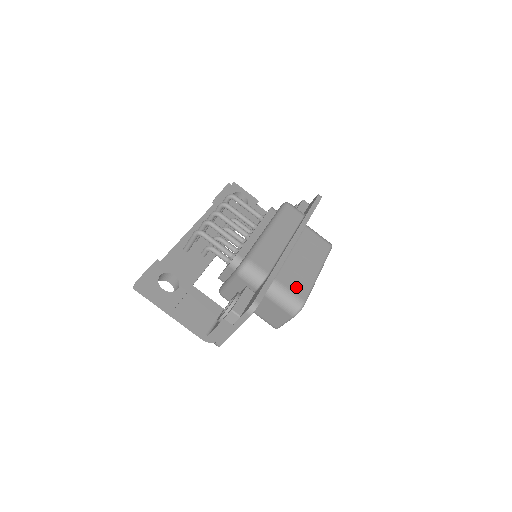
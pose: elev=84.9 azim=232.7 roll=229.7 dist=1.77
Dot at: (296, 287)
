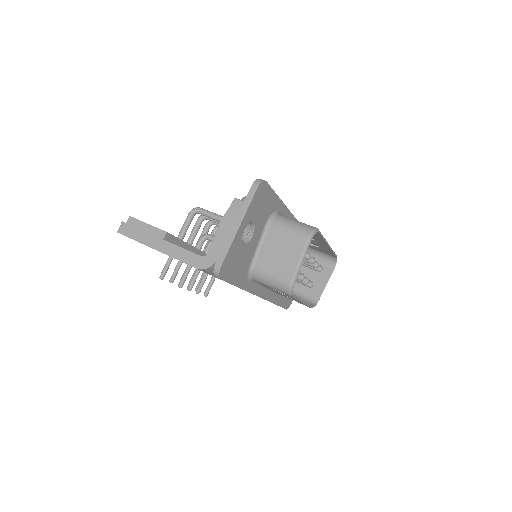
Dot at: occluded
